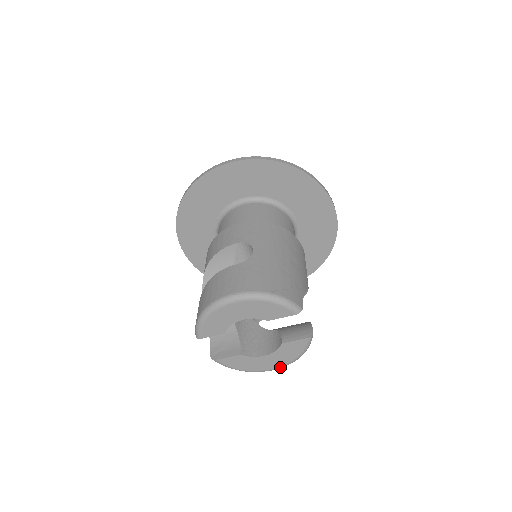
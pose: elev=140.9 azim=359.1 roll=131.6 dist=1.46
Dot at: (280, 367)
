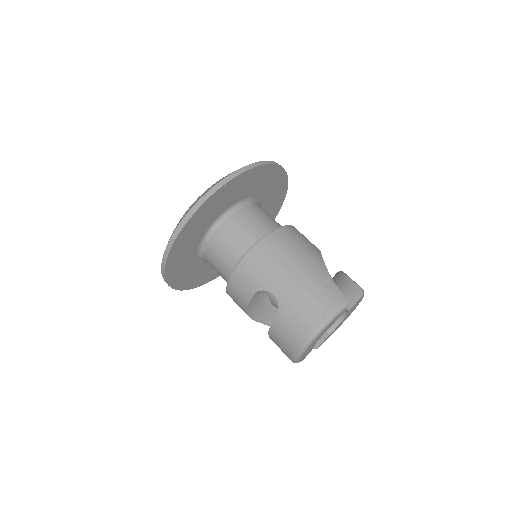
Dot at: occluded
